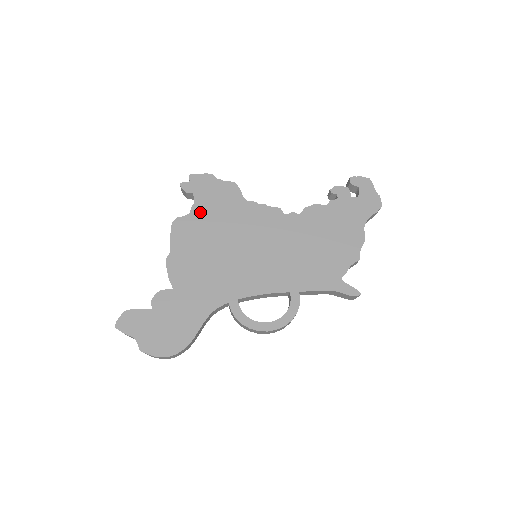
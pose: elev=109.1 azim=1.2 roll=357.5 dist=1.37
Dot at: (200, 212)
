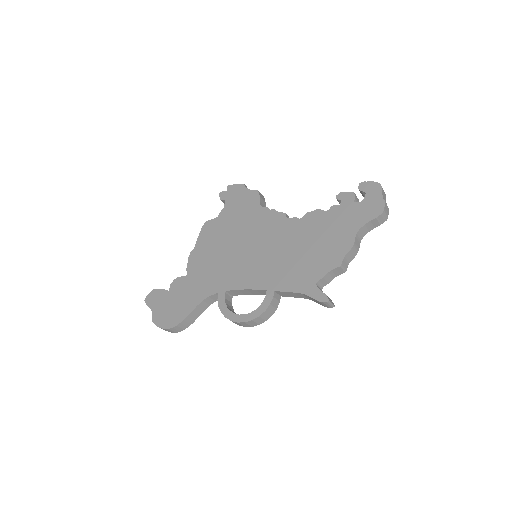
Dot at: (225, 216)
